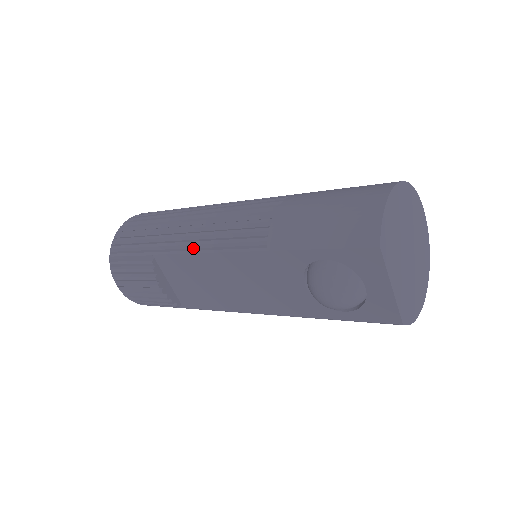
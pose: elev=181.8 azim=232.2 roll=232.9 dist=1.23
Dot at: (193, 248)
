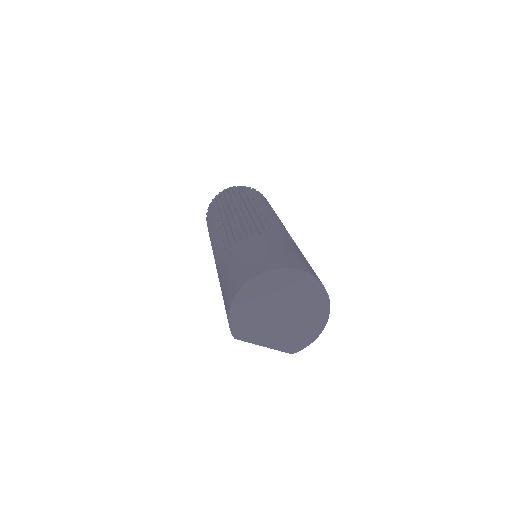
Dot at: occluded
